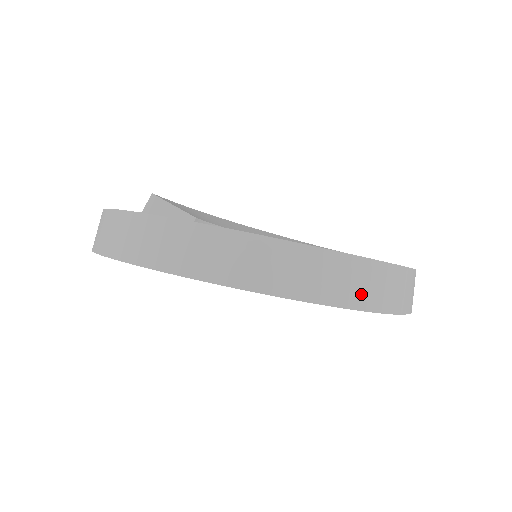
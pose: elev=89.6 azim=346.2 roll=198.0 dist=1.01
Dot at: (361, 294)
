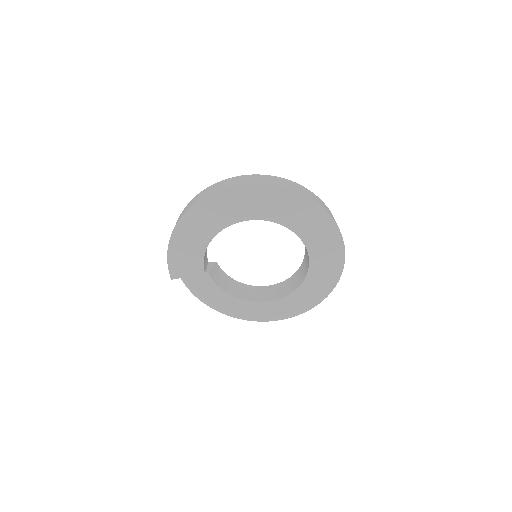
Dot at: (310, 196)
